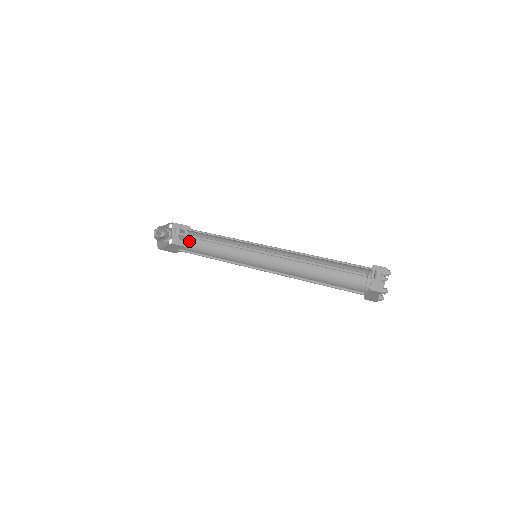
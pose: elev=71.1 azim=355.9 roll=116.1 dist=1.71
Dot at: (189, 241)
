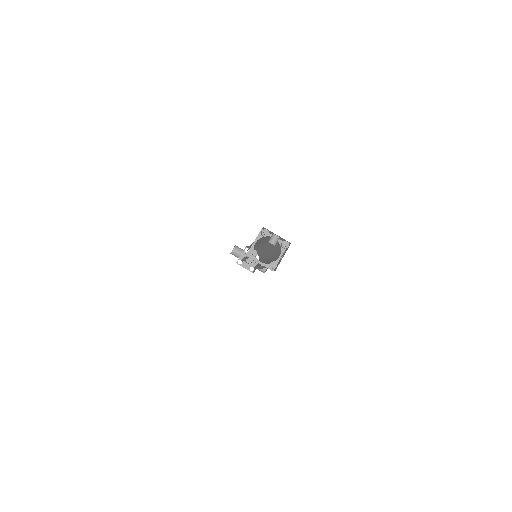
Dot at: occluded
